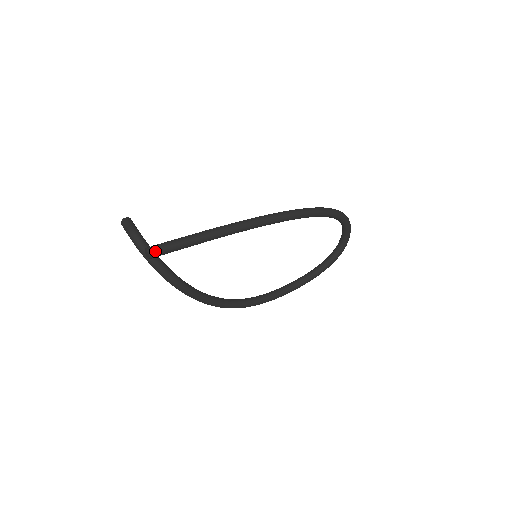
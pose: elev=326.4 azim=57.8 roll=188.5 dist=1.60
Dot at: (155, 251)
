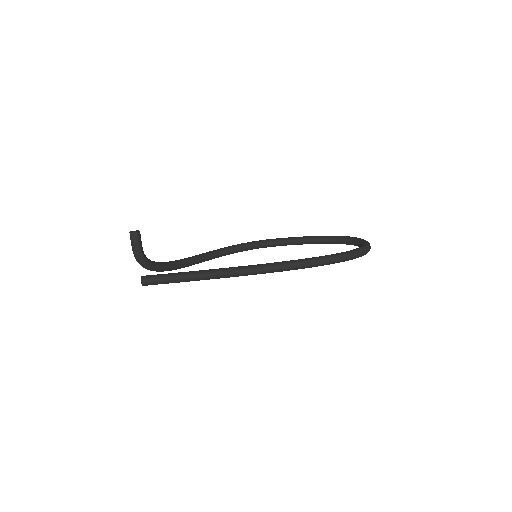
Dot at: occluded
